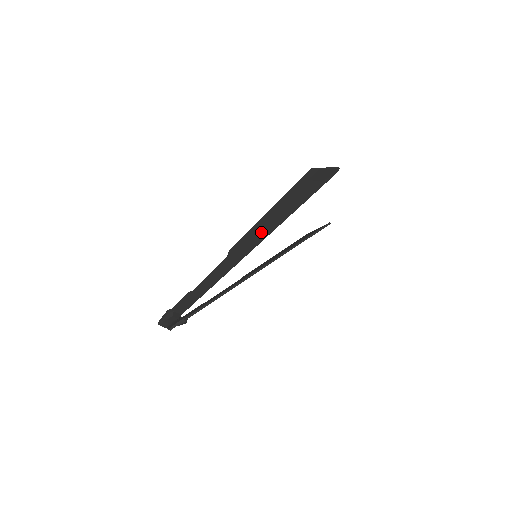
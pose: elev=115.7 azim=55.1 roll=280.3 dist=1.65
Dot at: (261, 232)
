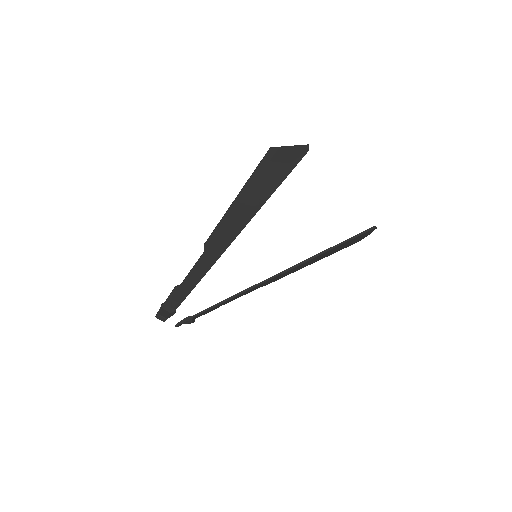
Dot at: (233, 224)
